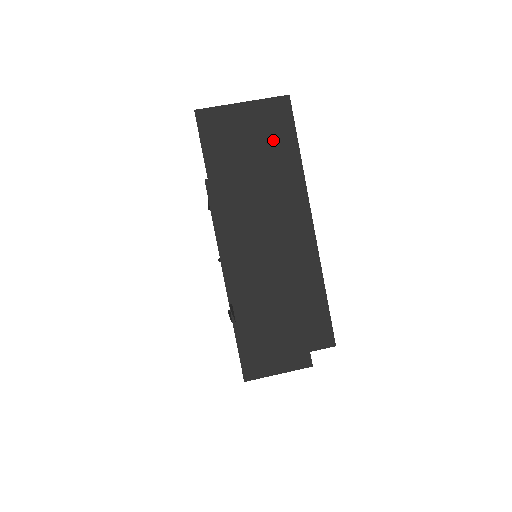
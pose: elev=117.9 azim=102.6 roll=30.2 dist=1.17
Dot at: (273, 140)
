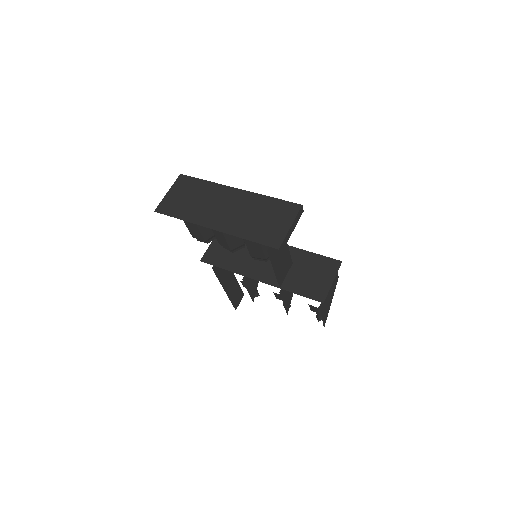
Dot at: (191, 188)
